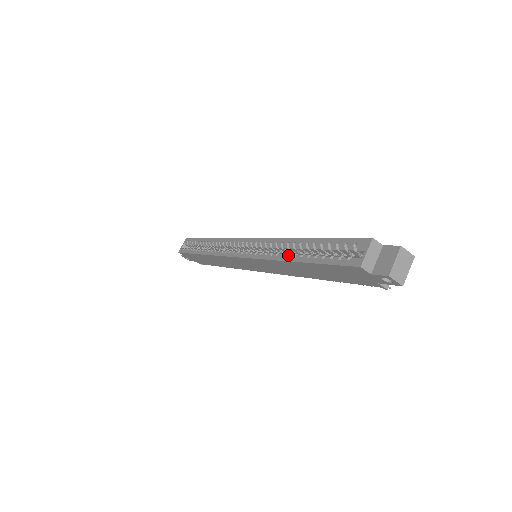
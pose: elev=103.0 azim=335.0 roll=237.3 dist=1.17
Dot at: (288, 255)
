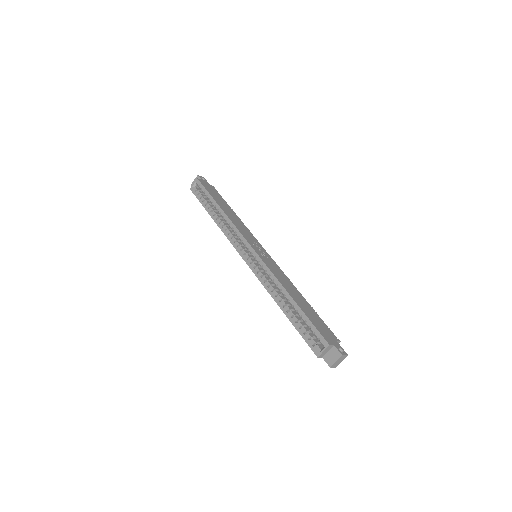
Dot at: (279, 300)
